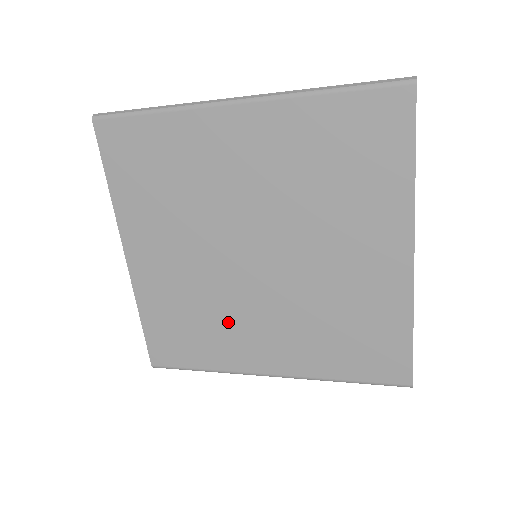
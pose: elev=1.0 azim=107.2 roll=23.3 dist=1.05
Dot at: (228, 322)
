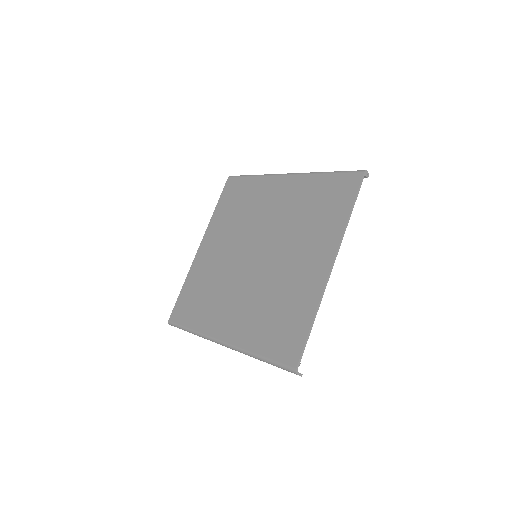
Dot at: (221, 296)
